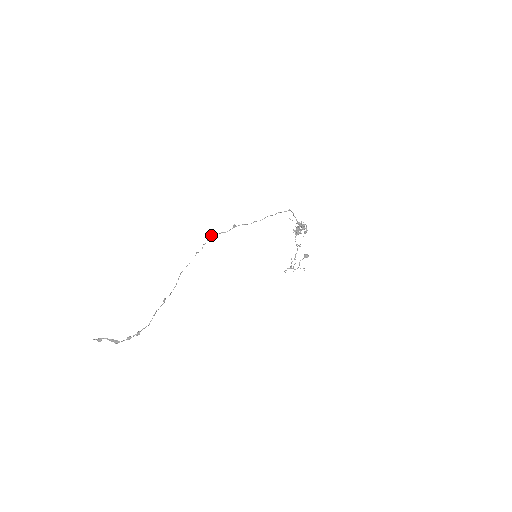
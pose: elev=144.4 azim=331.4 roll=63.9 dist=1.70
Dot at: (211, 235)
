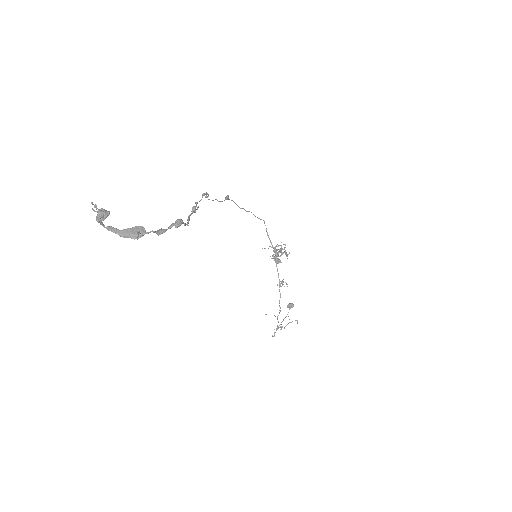
Dot at: (206, 195)
